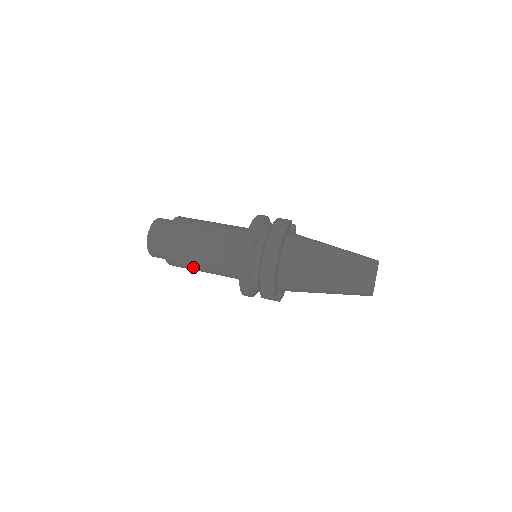
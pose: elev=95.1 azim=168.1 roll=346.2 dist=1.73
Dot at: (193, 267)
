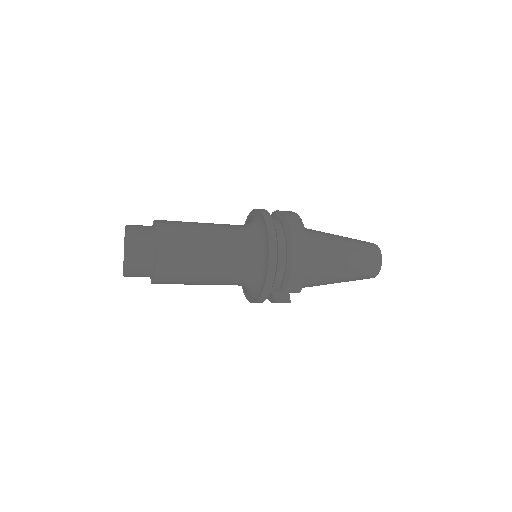
Dot at: (193, 273)
